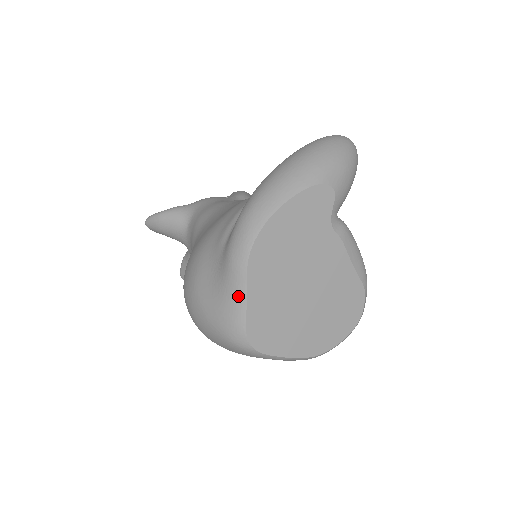
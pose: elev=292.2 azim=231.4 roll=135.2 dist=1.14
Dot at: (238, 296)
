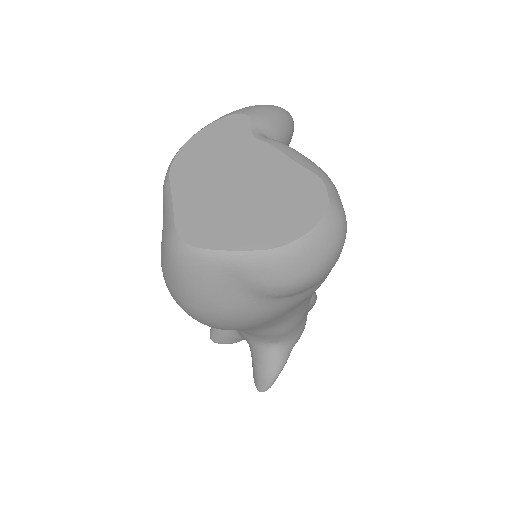
Dot at: (167, 205)
